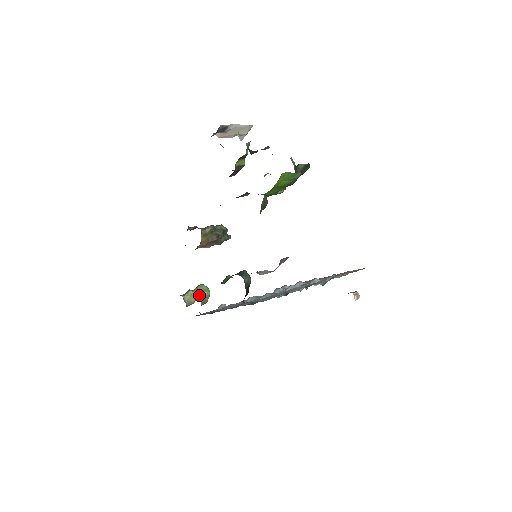
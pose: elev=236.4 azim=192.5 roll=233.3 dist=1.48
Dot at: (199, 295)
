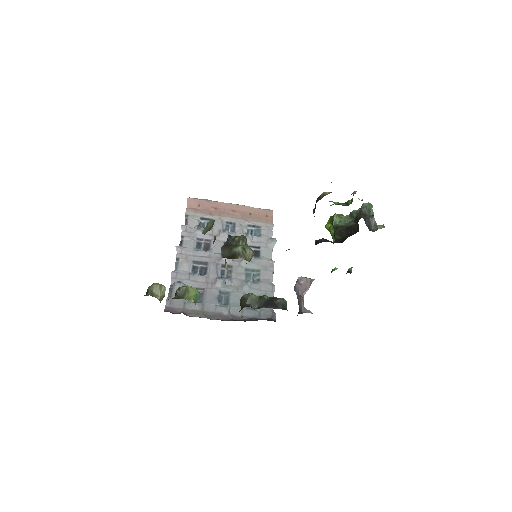
Dot at: (195, 303)
